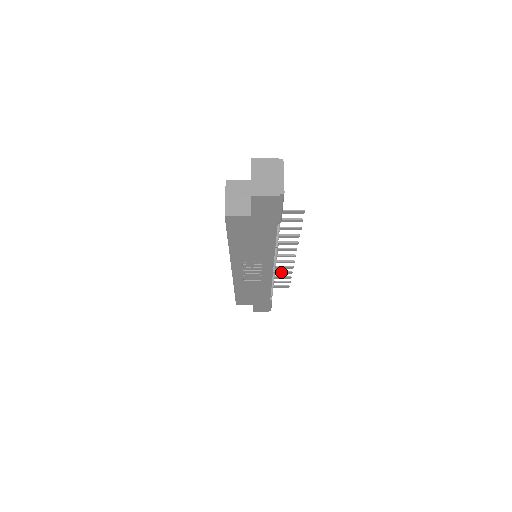
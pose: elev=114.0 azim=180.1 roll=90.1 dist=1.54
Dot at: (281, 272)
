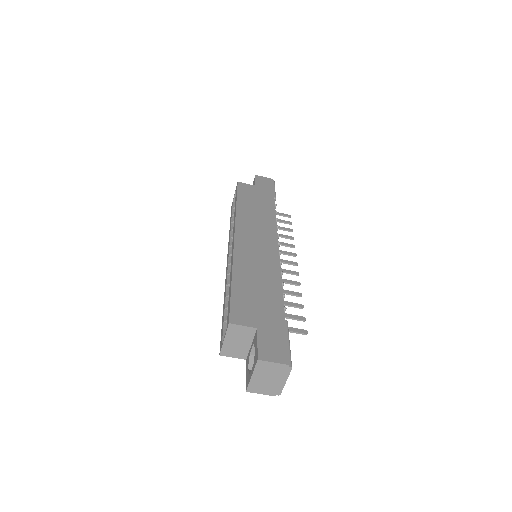
Dot at: (282, 237)
